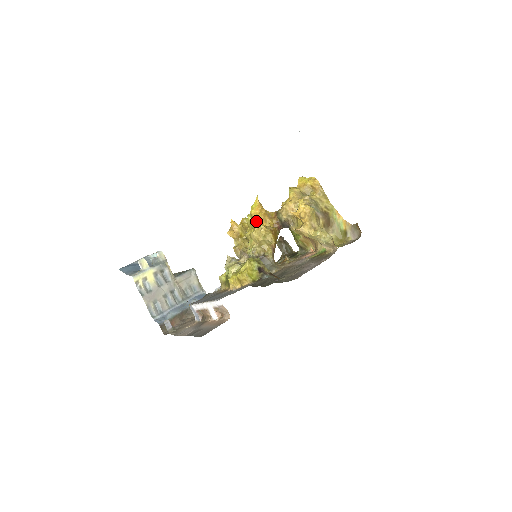
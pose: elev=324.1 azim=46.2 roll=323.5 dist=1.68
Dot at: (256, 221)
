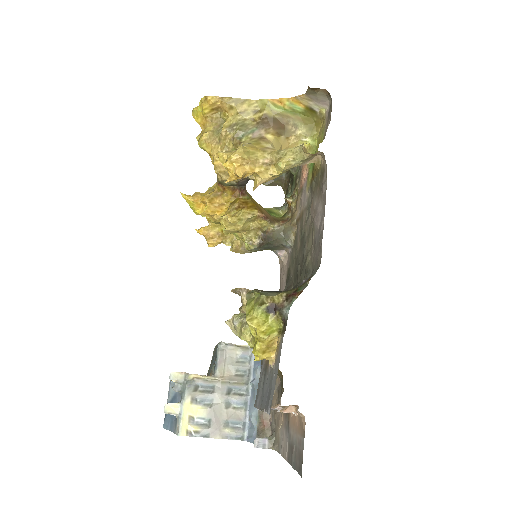
Dot at: (213, 217)
